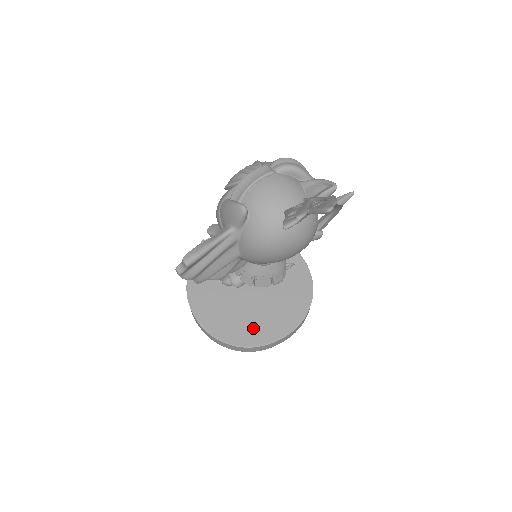
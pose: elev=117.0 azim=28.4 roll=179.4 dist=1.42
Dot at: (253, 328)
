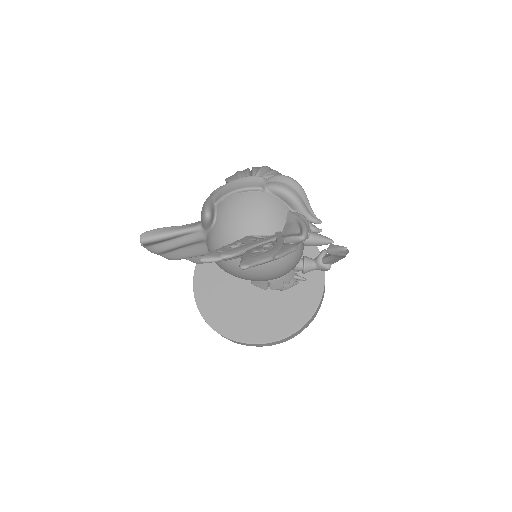
Dot at: (235, 319)
